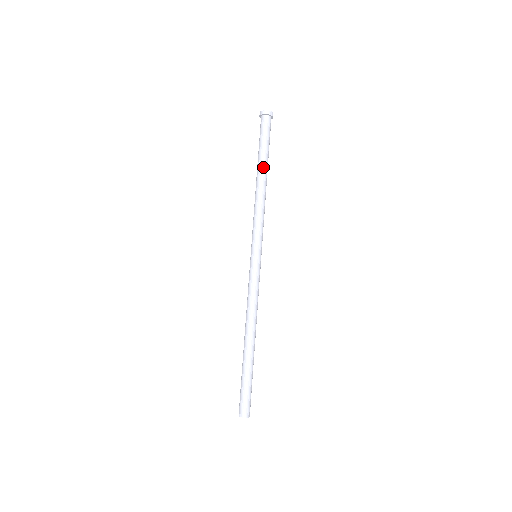
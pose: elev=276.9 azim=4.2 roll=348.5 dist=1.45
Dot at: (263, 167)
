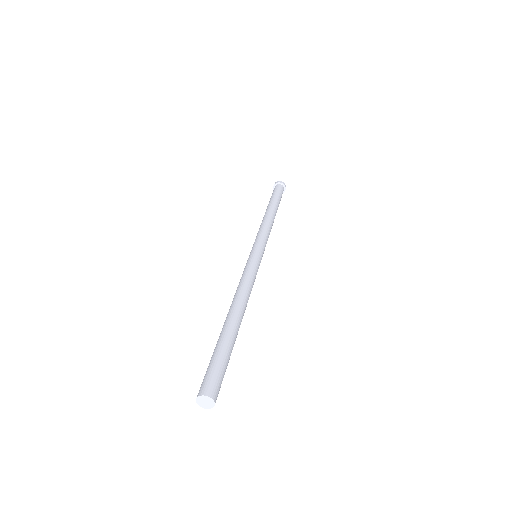
Dot at: (276, 207)
